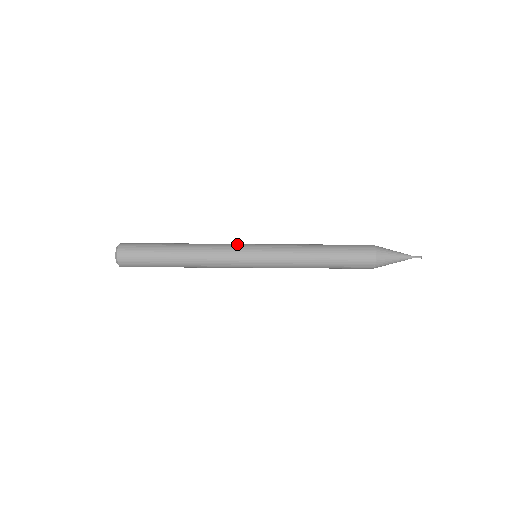
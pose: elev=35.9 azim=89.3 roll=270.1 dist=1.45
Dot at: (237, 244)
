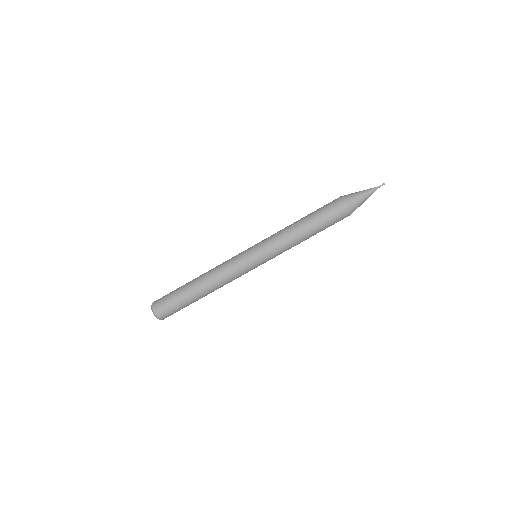
Dot at: (236, 255)
